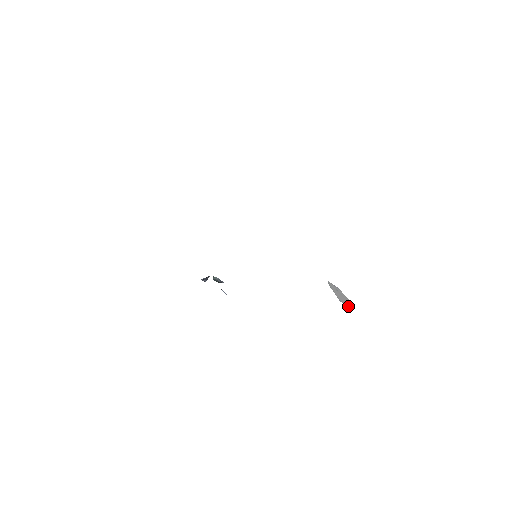
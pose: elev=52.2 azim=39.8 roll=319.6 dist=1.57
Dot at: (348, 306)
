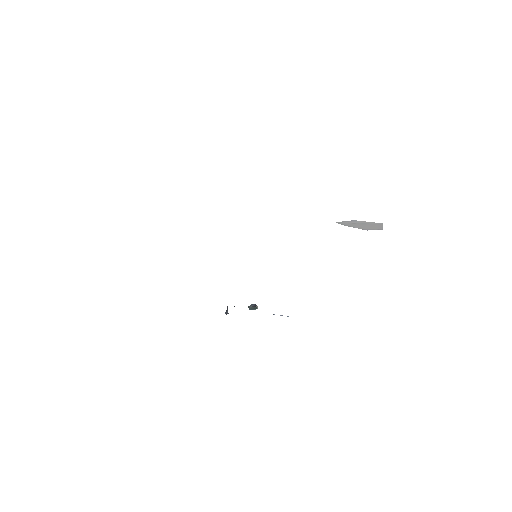
Dot at: (380, 229)
